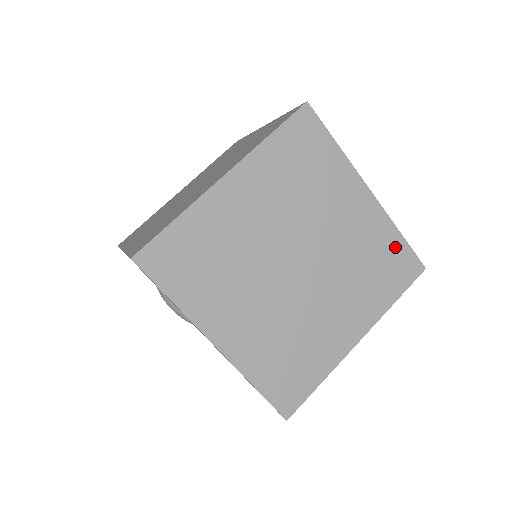
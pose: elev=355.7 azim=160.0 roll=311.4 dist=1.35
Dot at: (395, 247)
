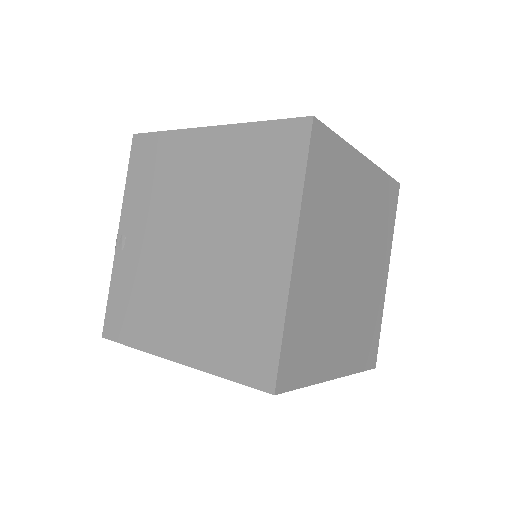
Dot at: (385, 187)
